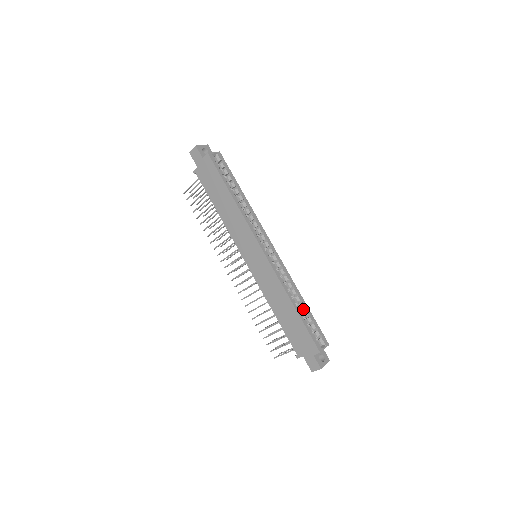
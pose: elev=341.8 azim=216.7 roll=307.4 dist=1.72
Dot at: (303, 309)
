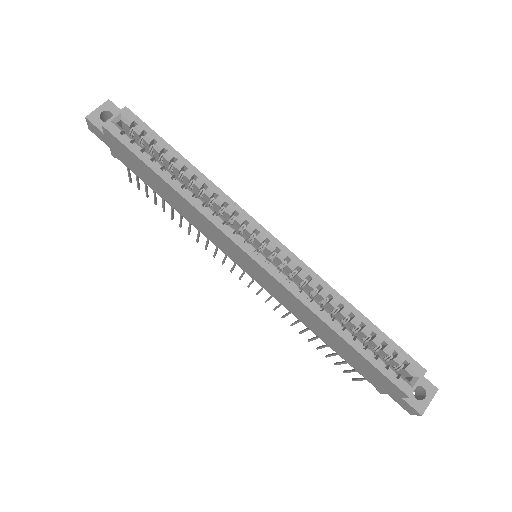
Dot at: (361, 324)
